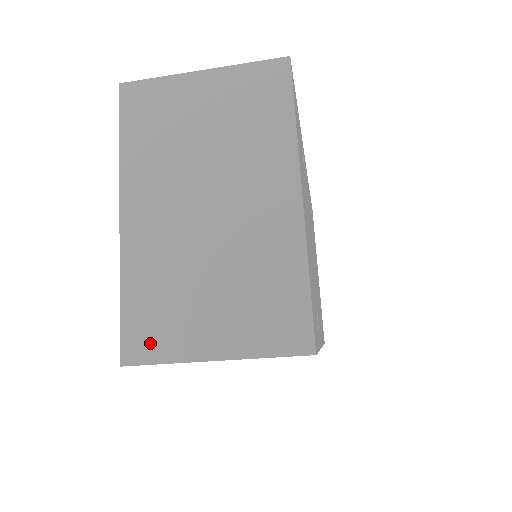
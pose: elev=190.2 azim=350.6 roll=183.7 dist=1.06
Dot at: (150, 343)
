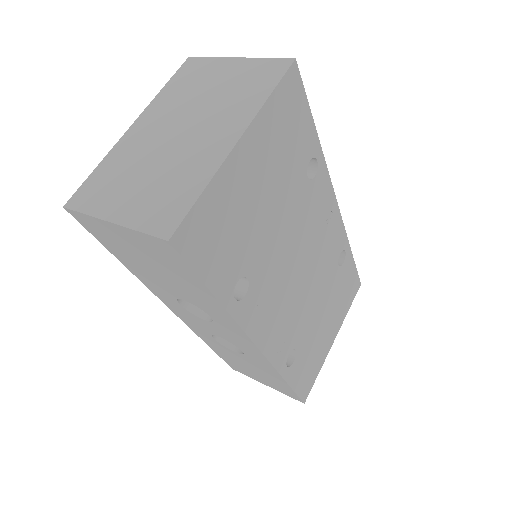
Dot at: (88, 199)
